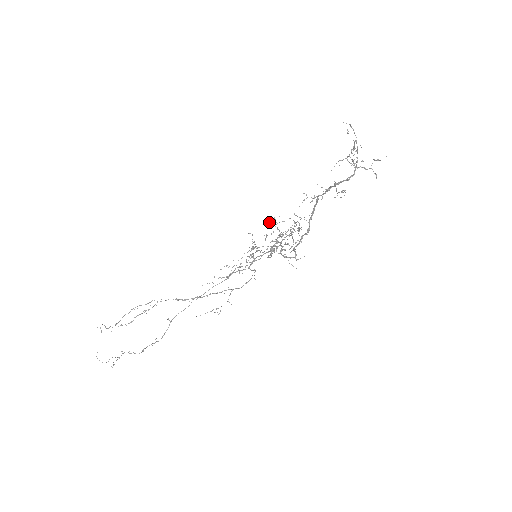
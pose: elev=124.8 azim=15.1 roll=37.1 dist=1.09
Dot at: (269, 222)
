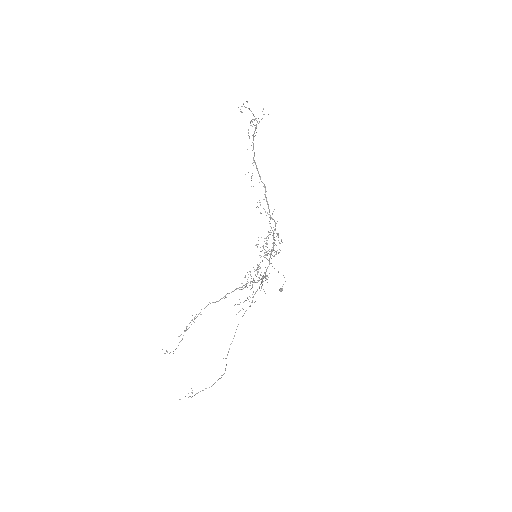
Dot at: occluded
